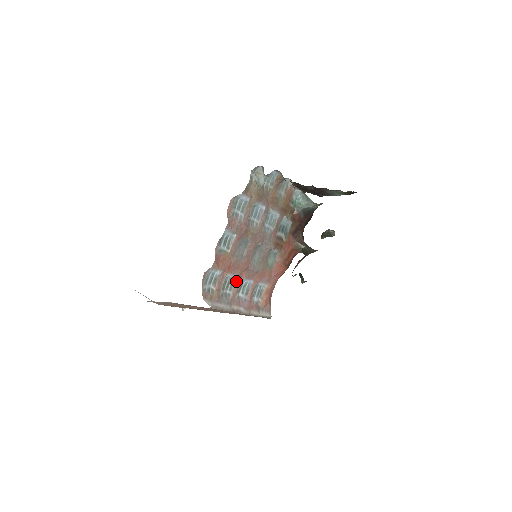
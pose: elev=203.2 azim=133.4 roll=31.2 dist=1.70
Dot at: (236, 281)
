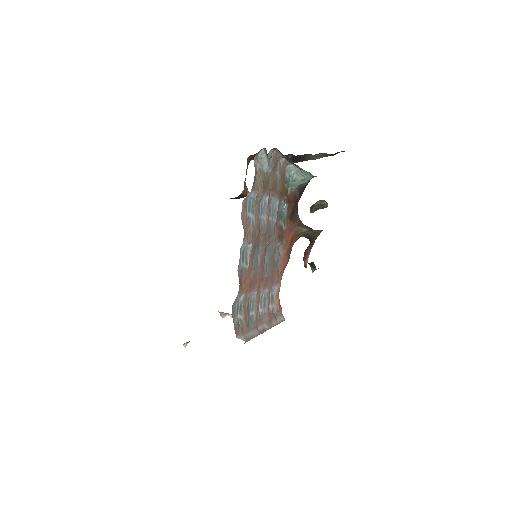
Dot at: (255, 297)
